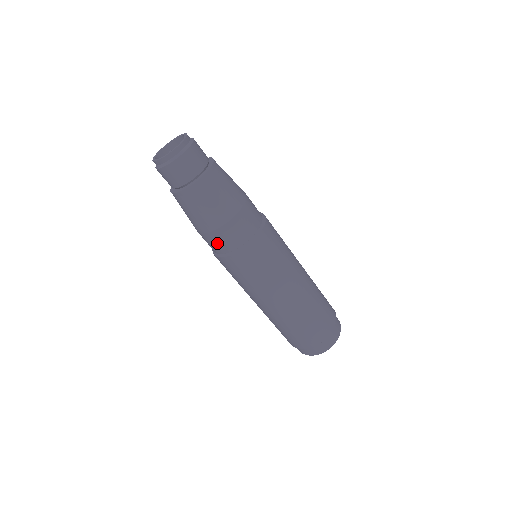
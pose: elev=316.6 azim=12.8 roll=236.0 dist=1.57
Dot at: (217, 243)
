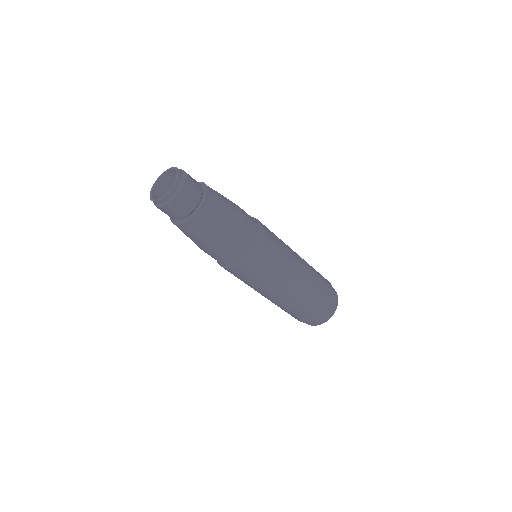
Dot at: (239, 247)
